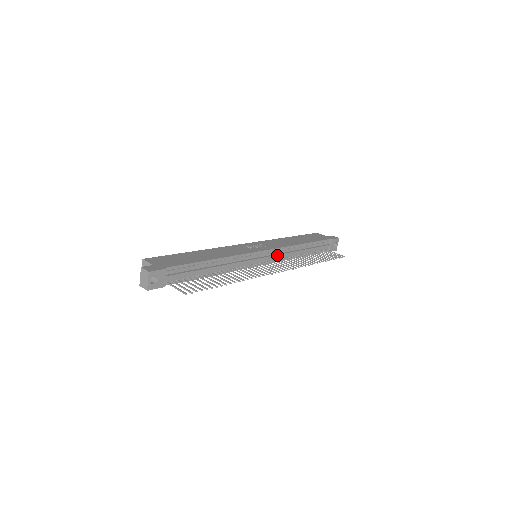
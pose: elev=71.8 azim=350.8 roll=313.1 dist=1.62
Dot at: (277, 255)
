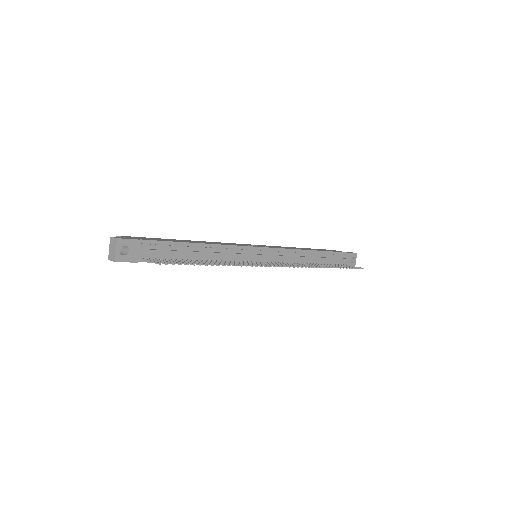
Dot at: (281, 256)
